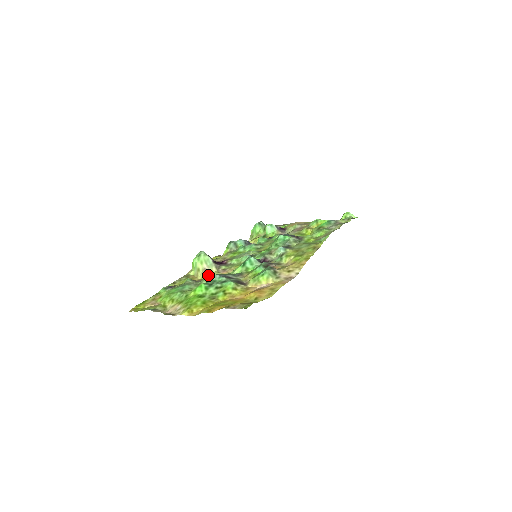
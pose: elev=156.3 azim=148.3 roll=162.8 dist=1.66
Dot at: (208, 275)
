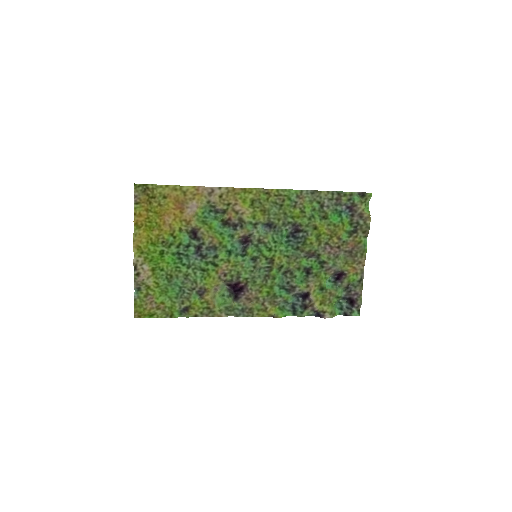
Dot at: (213, 286)
